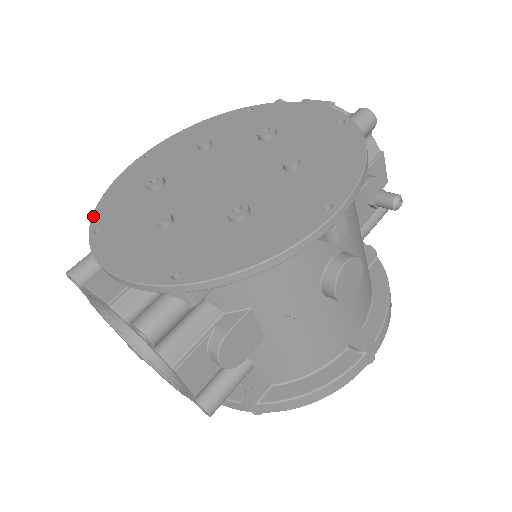
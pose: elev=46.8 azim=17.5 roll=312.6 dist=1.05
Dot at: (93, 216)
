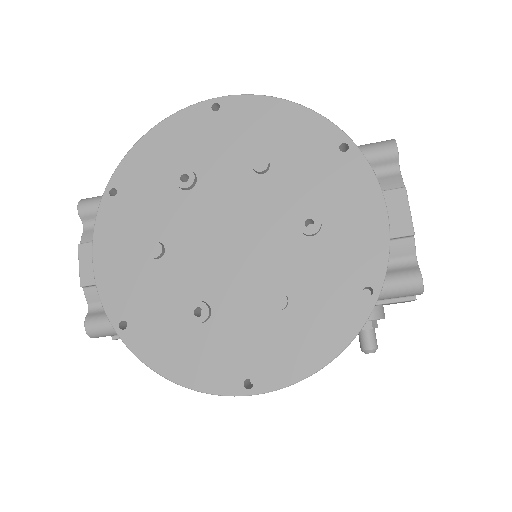
Dot at: (122, 162)
